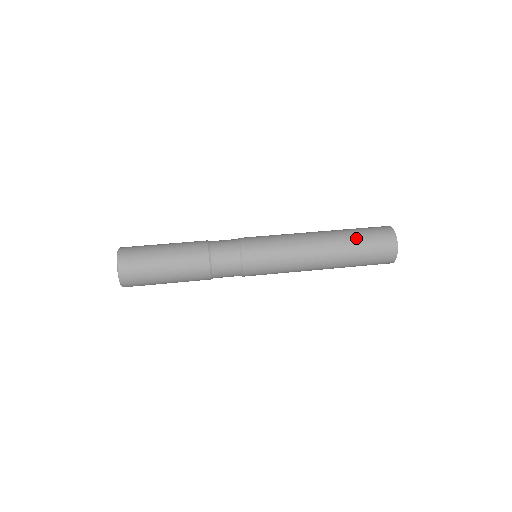
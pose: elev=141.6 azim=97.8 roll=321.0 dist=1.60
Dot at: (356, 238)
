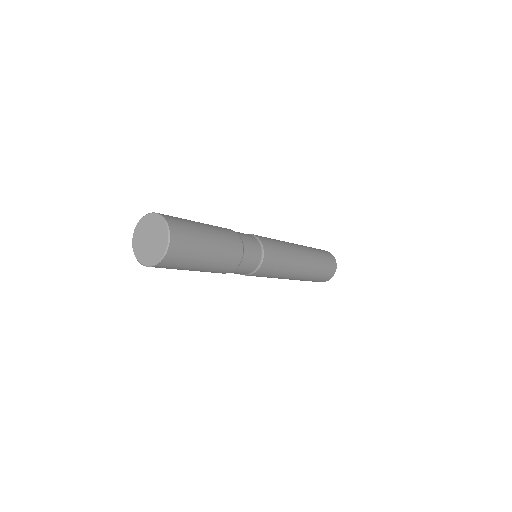
Dot at: occluded
